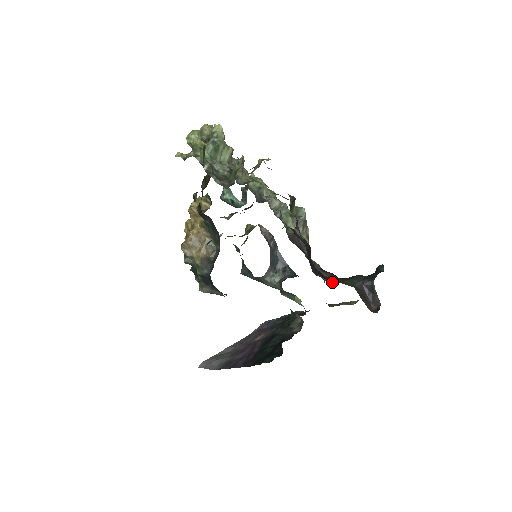
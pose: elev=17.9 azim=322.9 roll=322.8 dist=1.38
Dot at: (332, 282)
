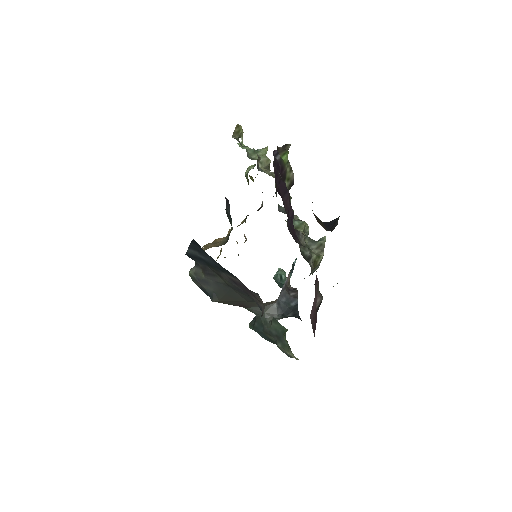
Dot at: occluded
